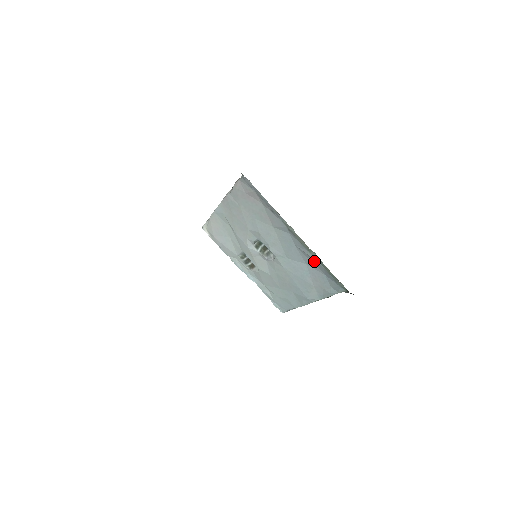
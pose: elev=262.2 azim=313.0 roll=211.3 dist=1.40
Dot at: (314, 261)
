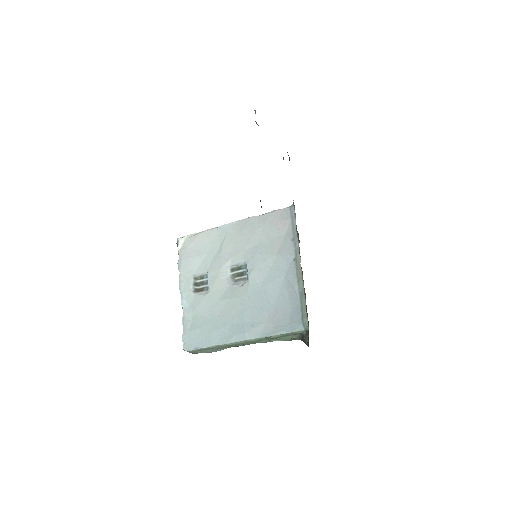
Dot at: (293, 294)
